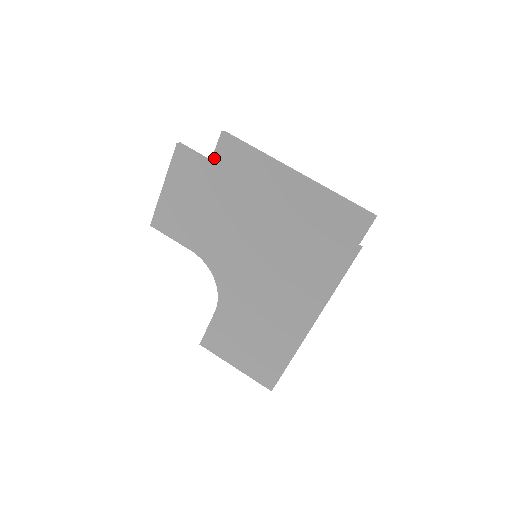
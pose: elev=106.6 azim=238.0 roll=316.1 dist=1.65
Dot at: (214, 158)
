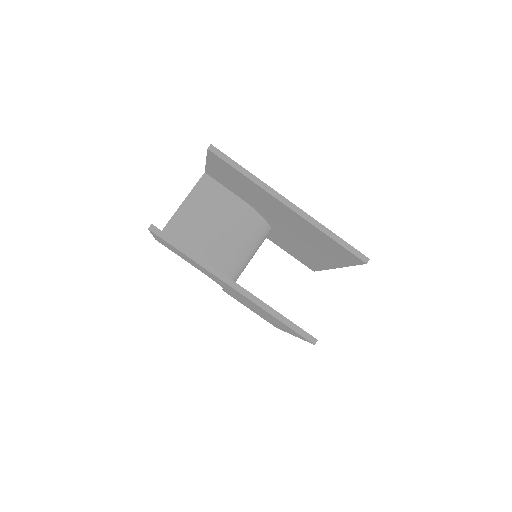
Dot at: (208, 160)
